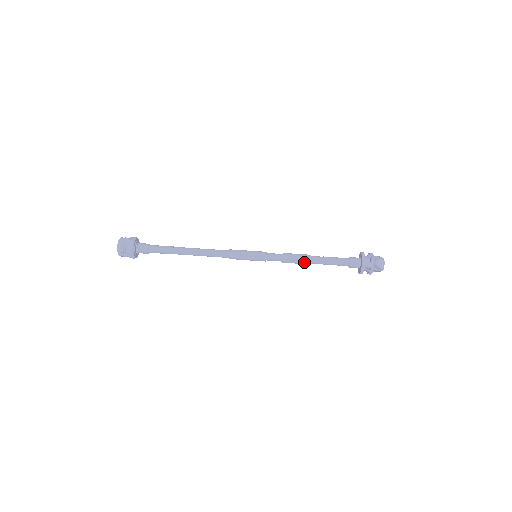
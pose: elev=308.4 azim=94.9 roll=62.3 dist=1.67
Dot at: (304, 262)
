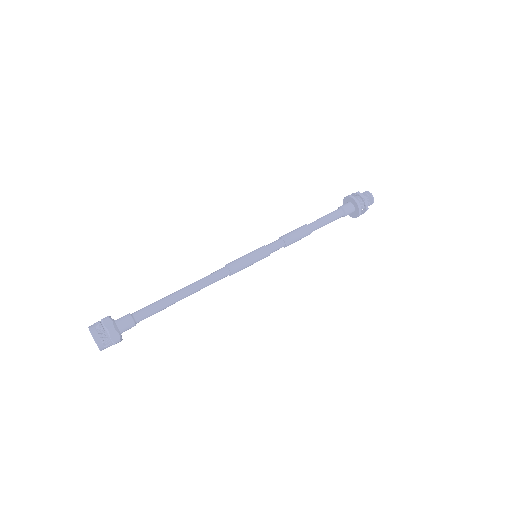
Dot at: (305, 232)
